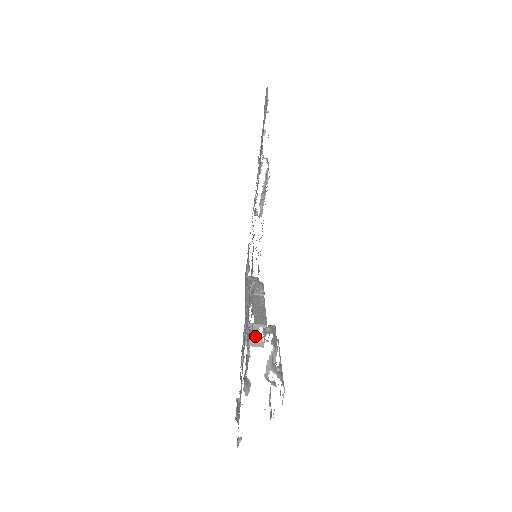
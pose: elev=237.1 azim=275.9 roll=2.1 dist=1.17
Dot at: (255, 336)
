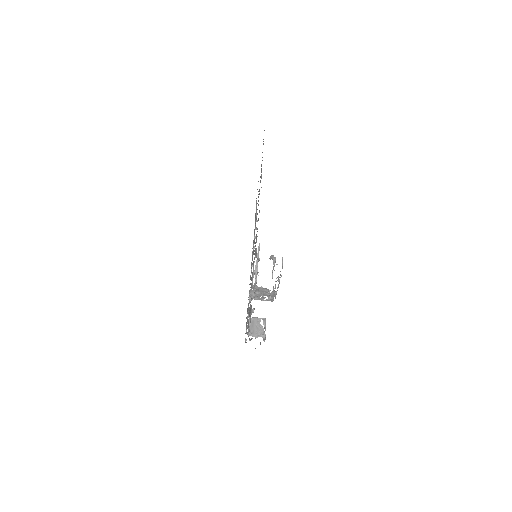
Dot at: (257, 328)
